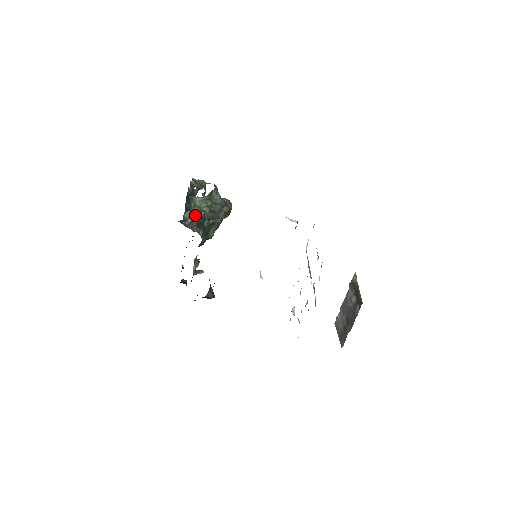
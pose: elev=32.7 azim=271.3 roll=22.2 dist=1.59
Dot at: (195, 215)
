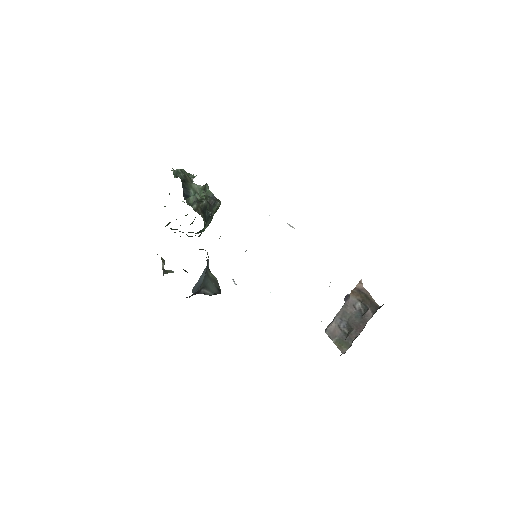
Dot at: (199, 201)
